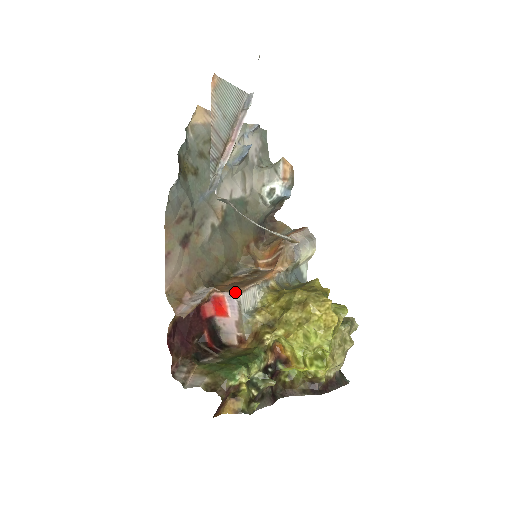
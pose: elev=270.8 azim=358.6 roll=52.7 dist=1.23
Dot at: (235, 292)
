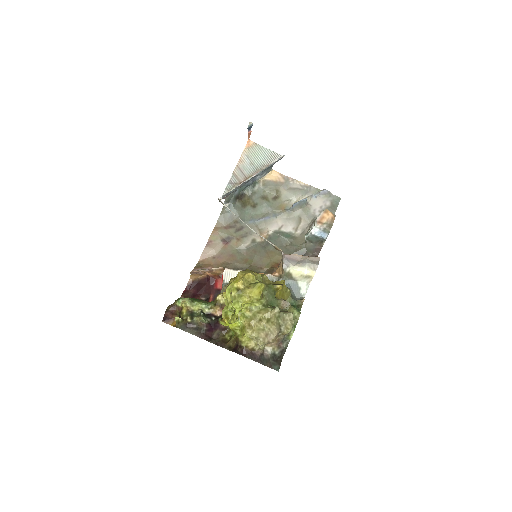
Dot at: occluded
